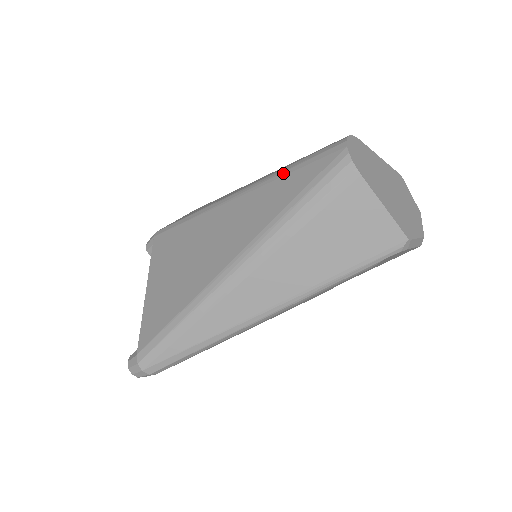
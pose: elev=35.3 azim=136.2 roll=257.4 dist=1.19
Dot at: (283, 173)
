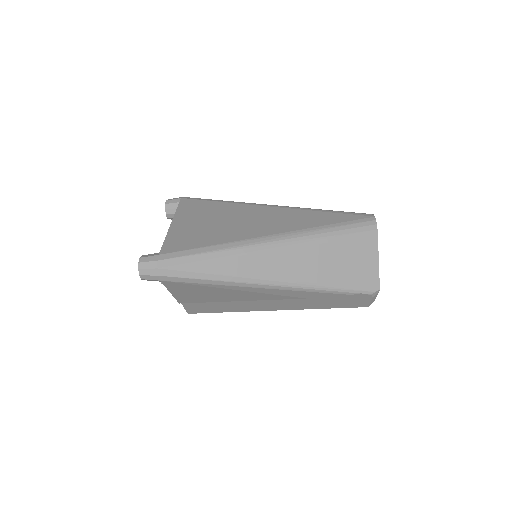
Dot at: (323, 210)
